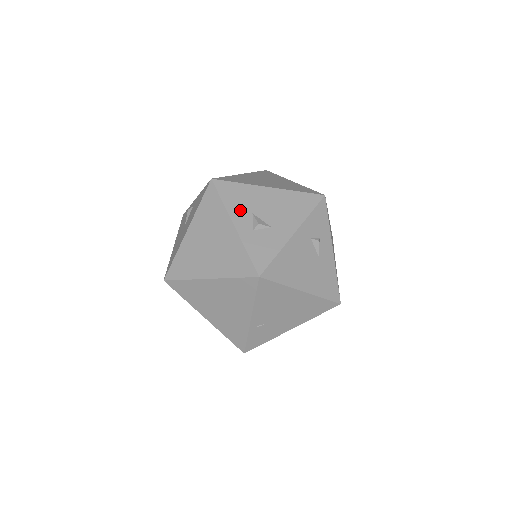
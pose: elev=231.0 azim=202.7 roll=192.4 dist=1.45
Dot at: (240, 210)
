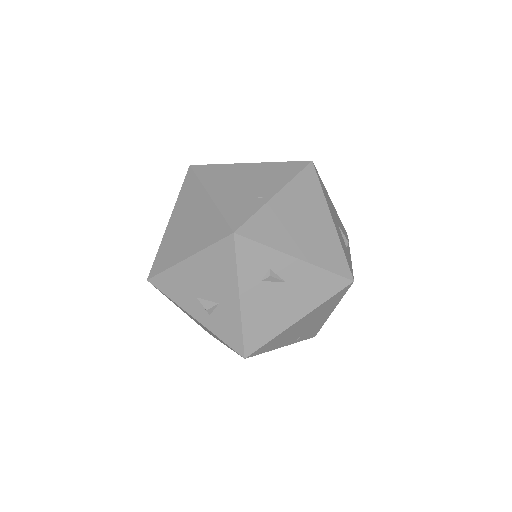
Dot at: (187, 300)
